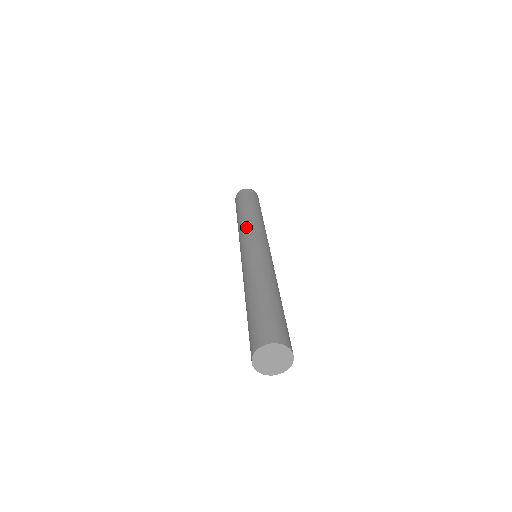
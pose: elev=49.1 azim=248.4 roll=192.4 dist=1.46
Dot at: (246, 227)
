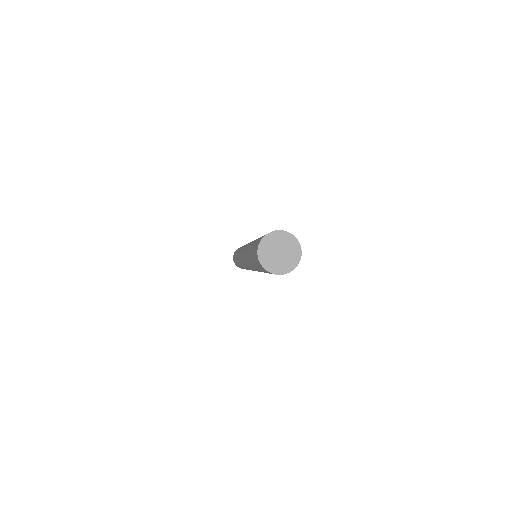
Dot at: occluded
